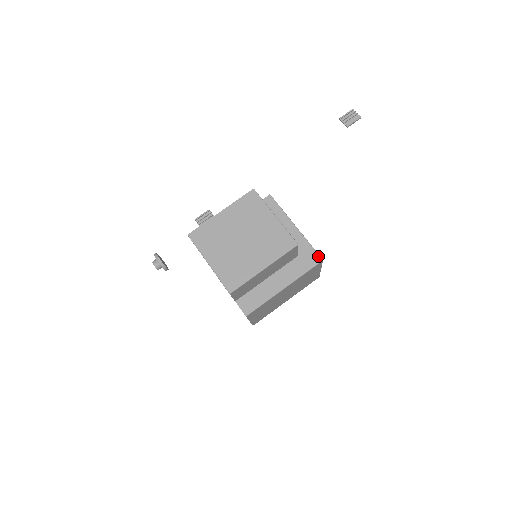
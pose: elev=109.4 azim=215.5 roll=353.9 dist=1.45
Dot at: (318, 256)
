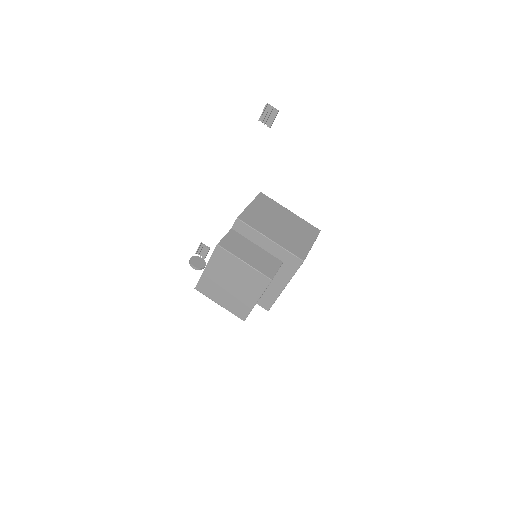
Dot at: (298, 259)
